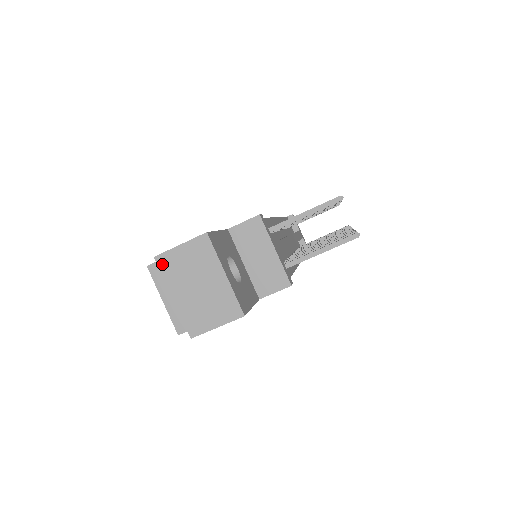
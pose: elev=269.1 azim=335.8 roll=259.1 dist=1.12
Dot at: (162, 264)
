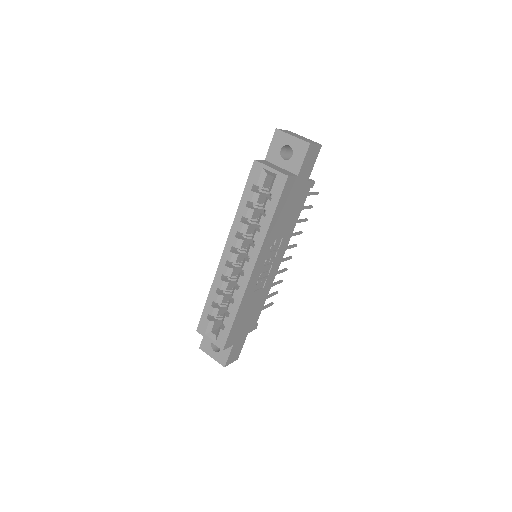
Dot at: (281, 130)
